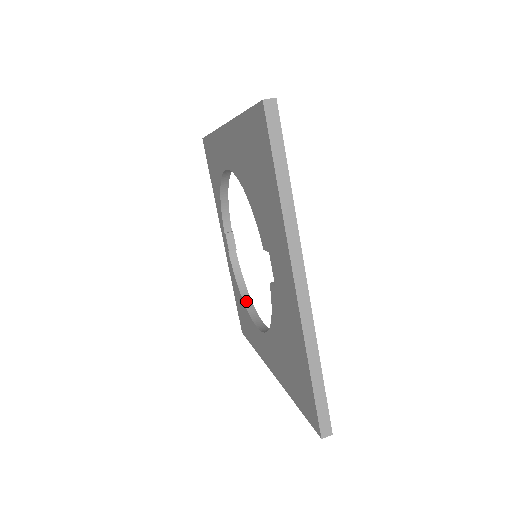
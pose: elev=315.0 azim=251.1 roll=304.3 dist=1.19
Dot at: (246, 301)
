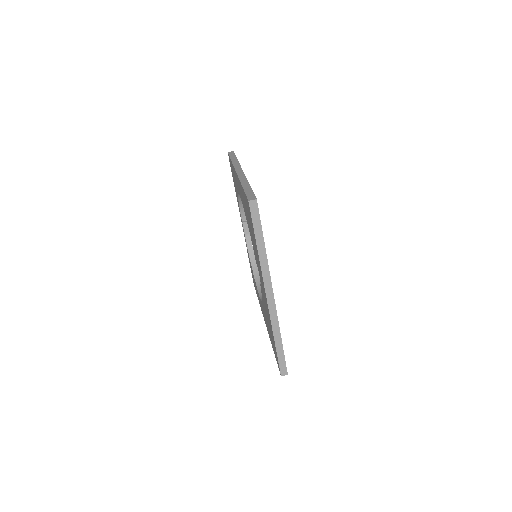
Dot at: (254, 271)
